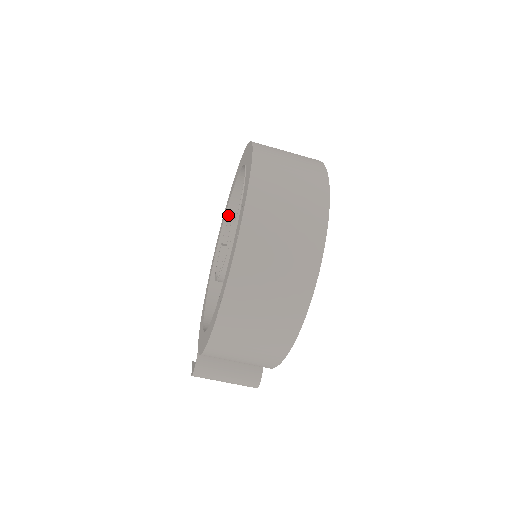
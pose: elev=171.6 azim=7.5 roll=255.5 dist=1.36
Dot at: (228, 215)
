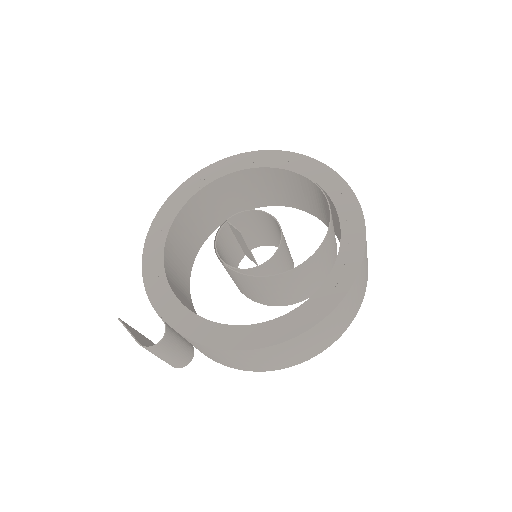
Dot at: (220, 180)
